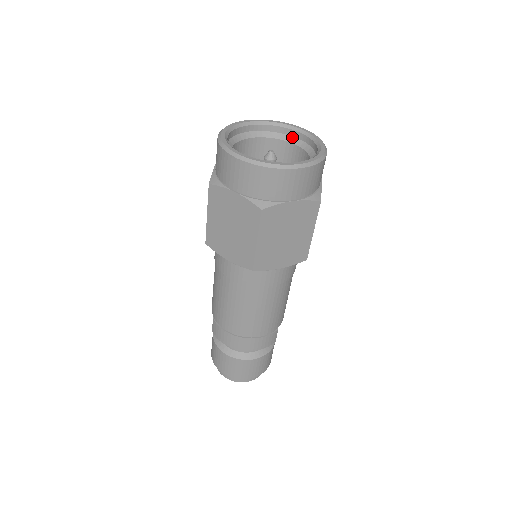
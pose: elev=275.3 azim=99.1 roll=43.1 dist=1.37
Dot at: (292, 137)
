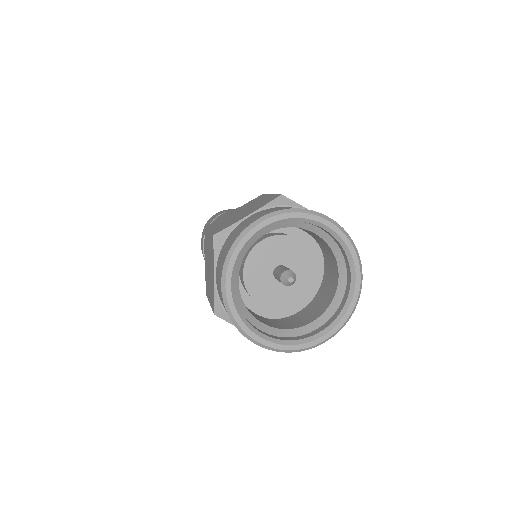
Dot at: (346, 273)
